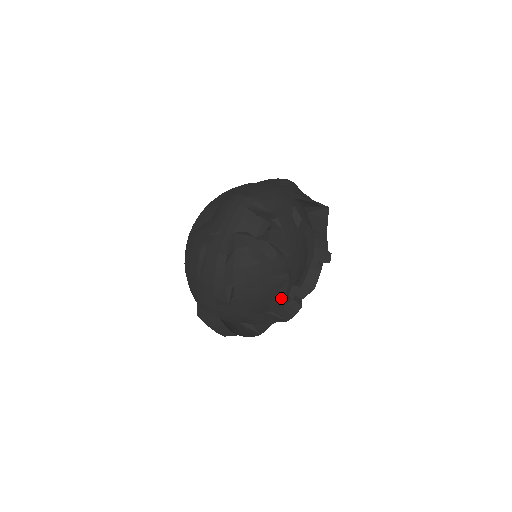
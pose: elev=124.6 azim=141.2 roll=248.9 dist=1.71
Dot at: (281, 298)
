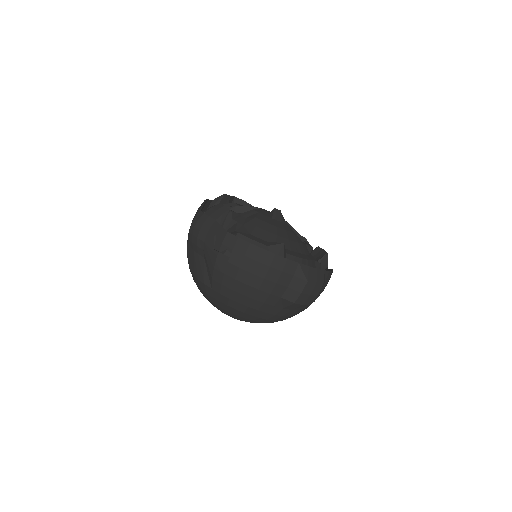
Dot at: (299, 235)
